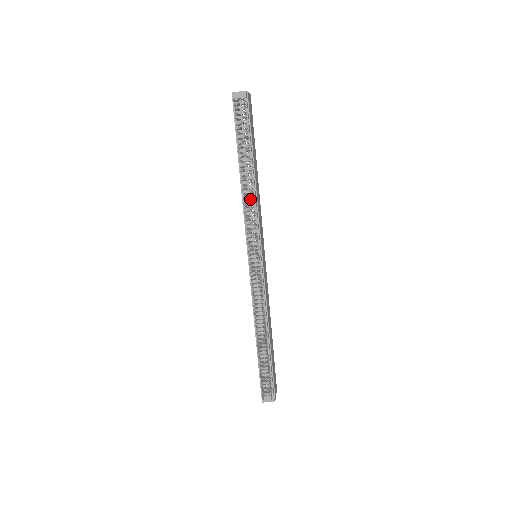
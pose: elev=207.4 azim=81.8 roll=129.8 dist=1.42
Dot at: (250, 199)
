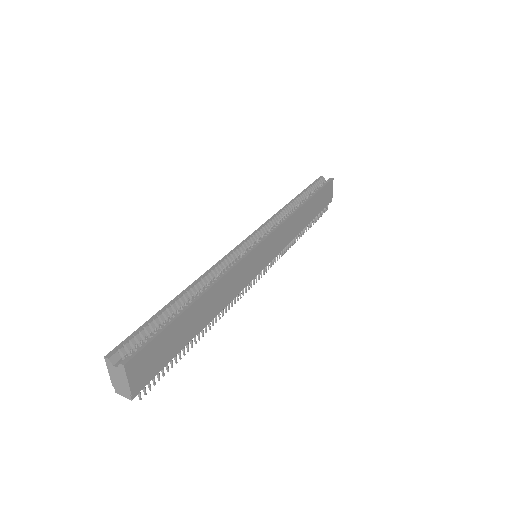
Dot at: occluded
